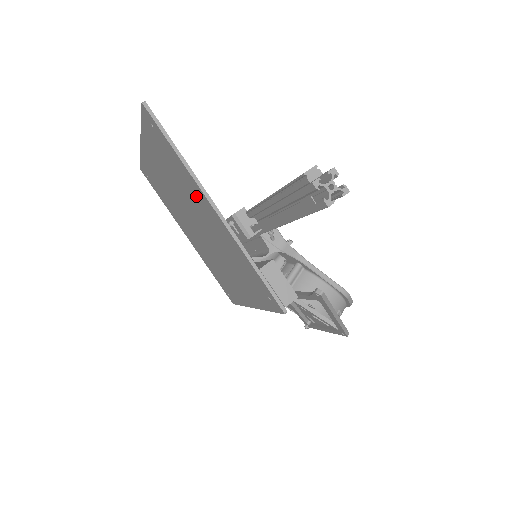
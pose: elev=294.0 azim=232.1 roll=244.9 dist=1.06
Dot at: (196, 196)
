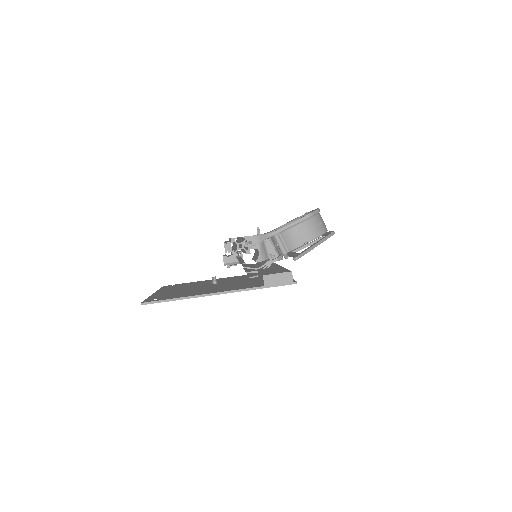
Dot at: occluded
